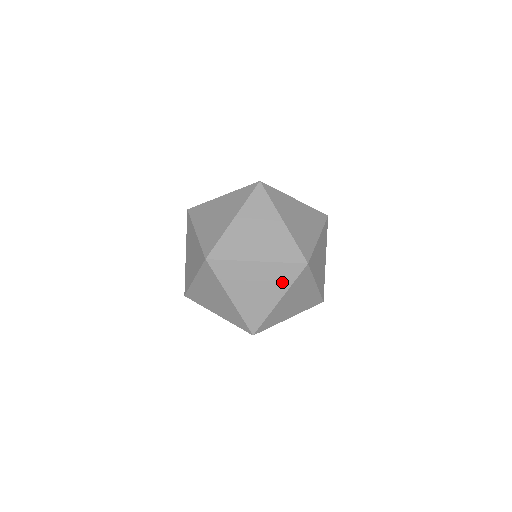
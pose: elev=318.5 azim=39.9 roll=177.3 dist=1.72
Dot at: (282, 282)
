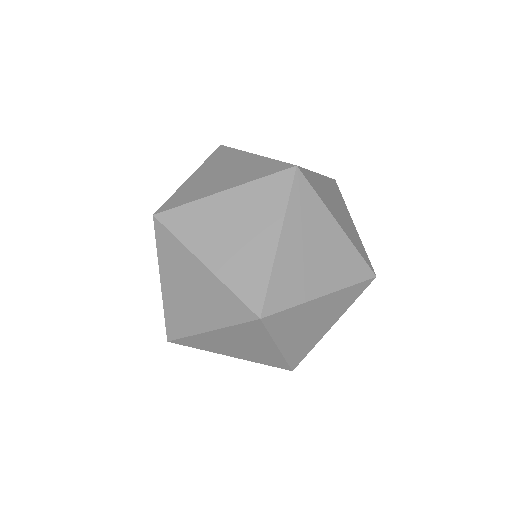
Dot at: (221, 313)
